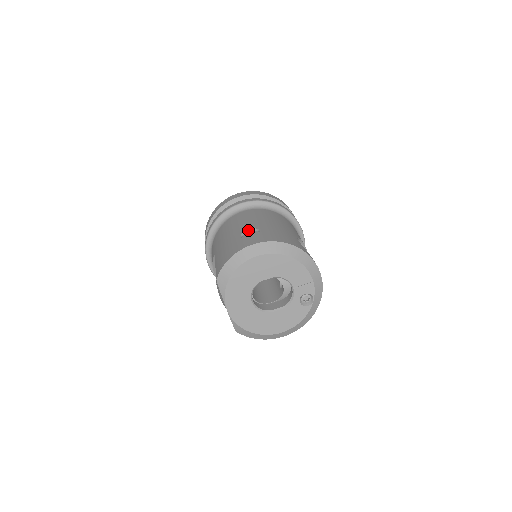
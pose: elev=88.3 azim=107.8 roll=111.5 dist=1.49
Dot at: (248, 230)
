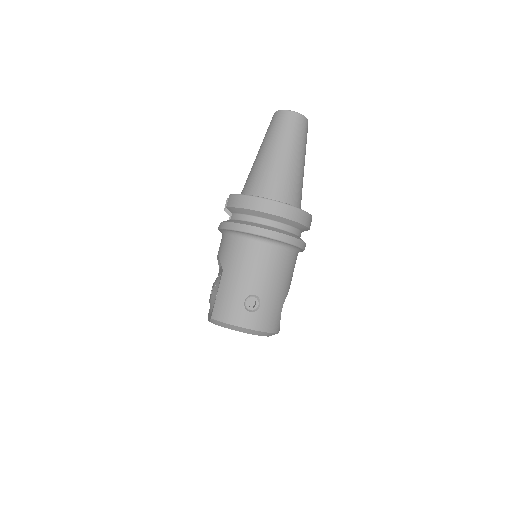
Dot at: (254, 295)
